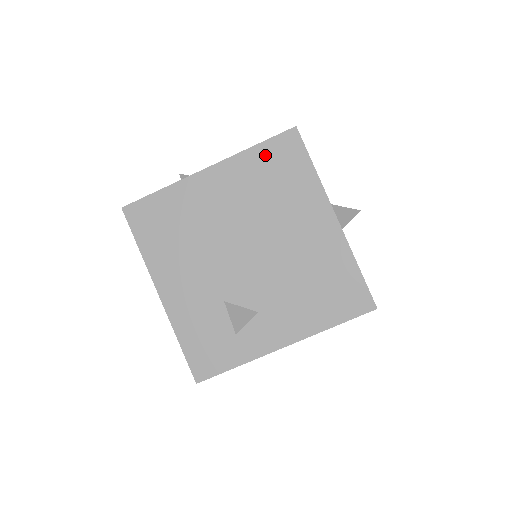
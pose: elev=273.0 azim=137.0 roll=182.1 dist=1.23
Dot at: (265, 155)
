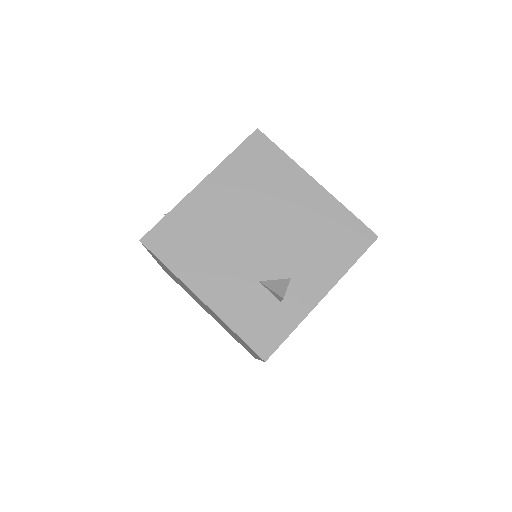
Dot at: (243, 157)
